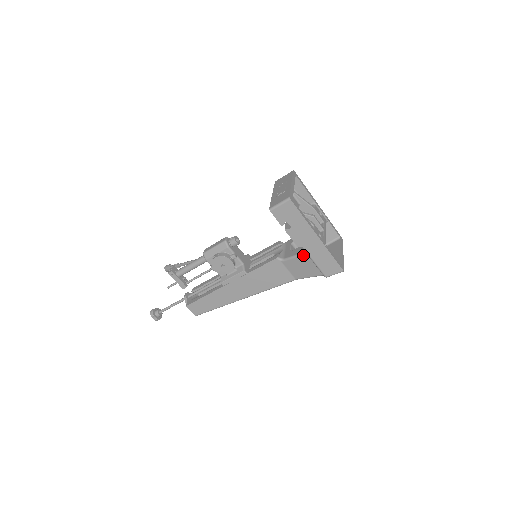
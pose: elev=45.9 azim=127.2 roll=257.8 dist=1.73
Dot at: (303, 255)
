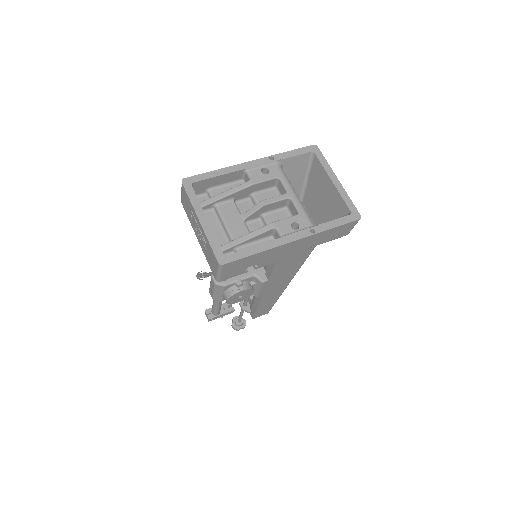
Dot at: occluded
